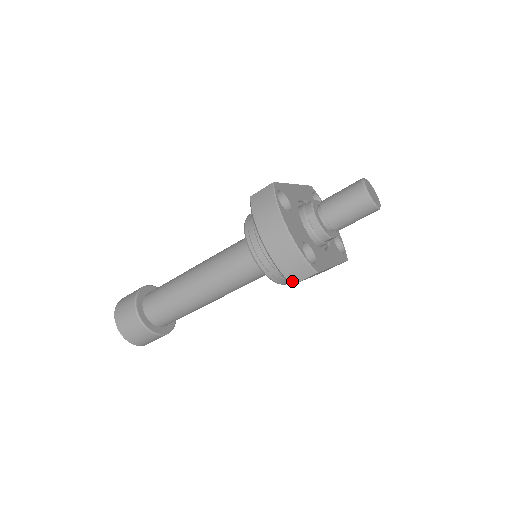
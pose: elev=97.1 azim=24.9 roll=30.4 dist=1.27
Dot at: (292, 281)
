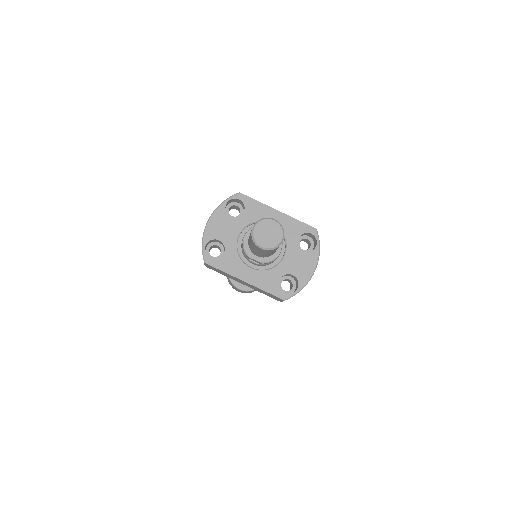
Dot at: occluded
